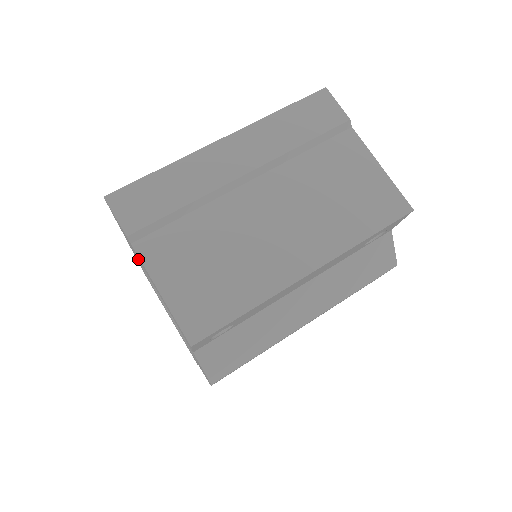
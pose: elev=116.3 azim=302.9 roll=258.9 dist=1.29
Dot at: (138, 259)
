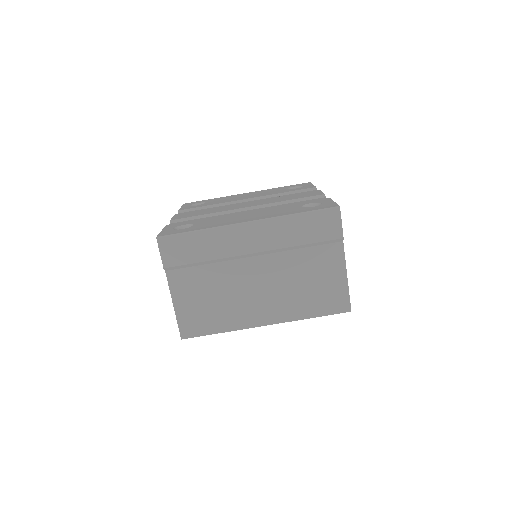
Dot at: occluded
